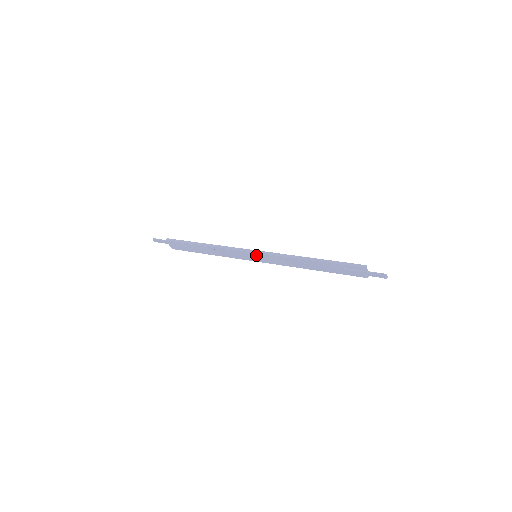
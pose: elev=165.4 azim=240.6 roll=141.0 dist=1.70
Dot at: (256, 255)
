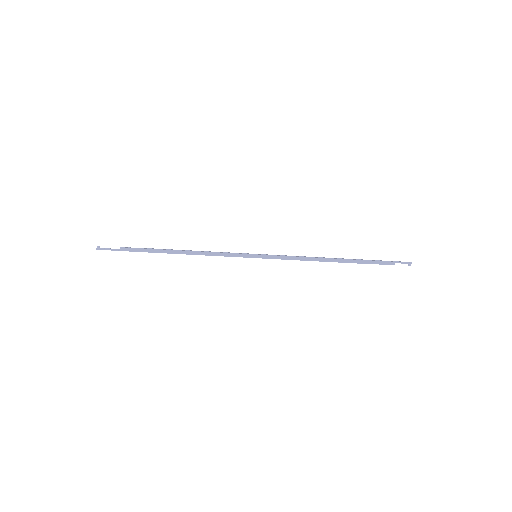
Dot at: occluded
